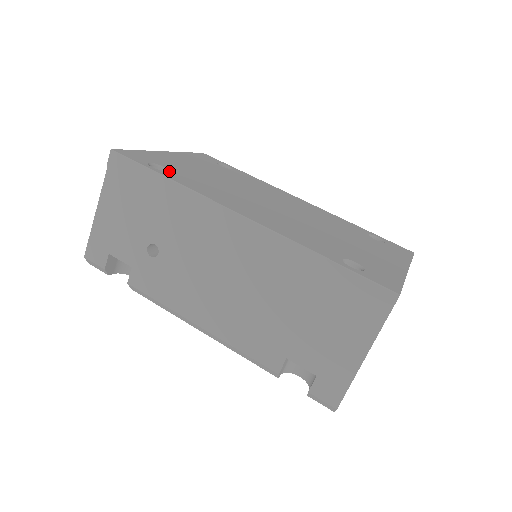
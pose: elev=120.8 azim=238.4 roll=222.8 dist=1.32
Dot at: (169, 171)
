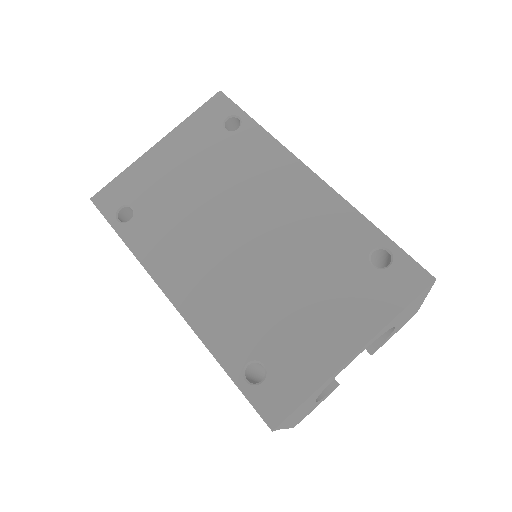
Dot at: (133, 218)
